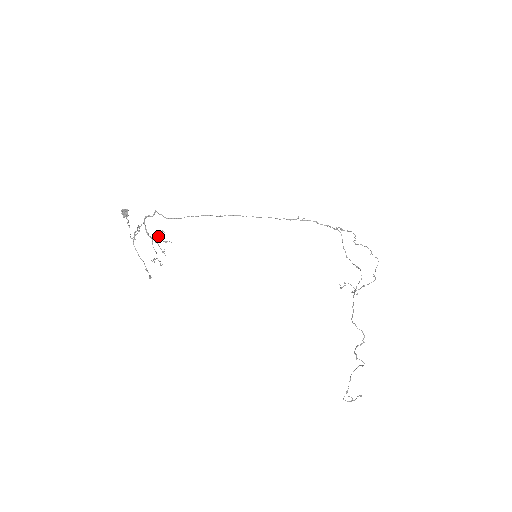
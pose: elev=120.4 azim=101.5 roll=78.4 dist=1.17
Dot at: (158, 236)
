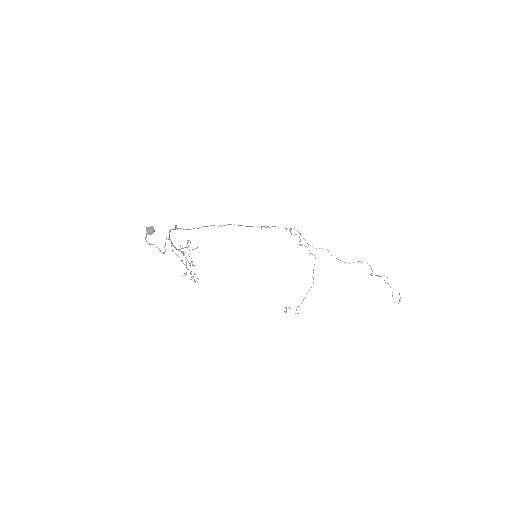
Dot at: (185, 247)
